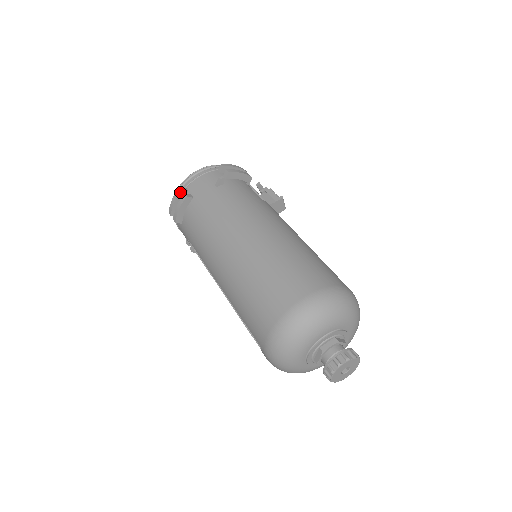
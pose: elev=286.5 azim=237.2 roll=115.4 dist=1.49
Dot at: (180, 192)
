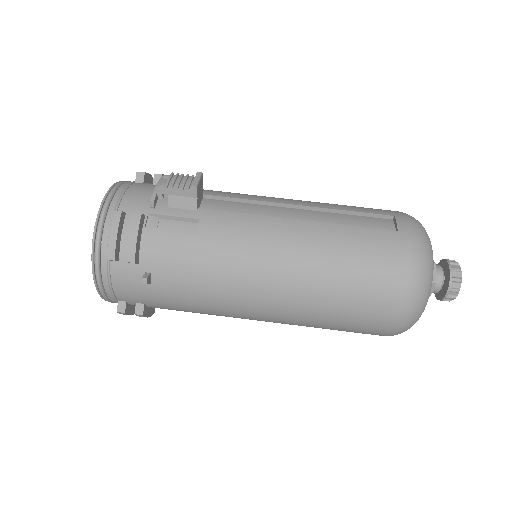
Dot at: (125, 314)
